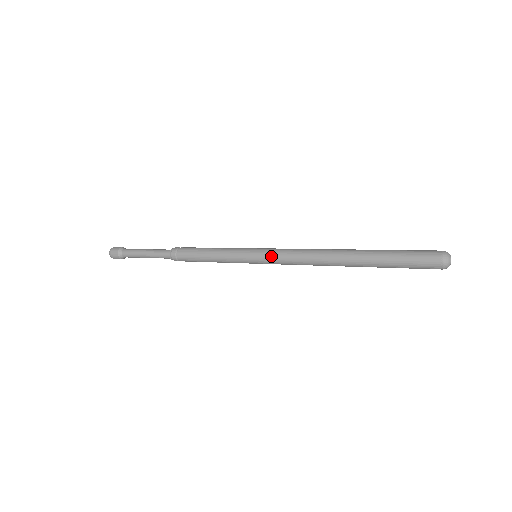
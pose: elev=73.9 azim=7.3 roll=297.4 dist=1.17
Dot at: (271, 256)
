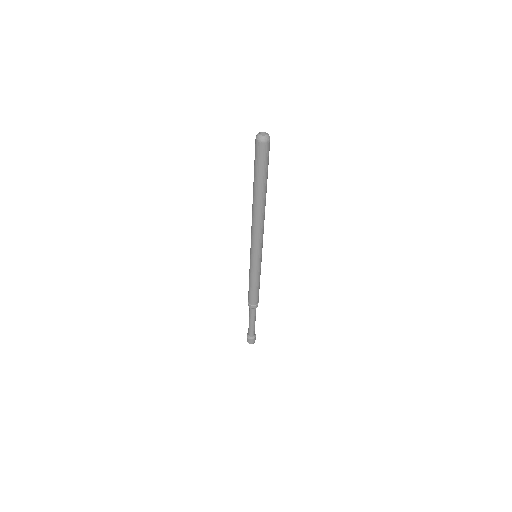
Dot at: (251, 245)
